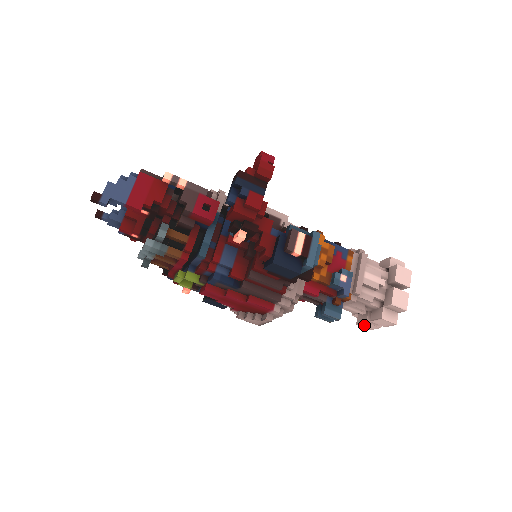
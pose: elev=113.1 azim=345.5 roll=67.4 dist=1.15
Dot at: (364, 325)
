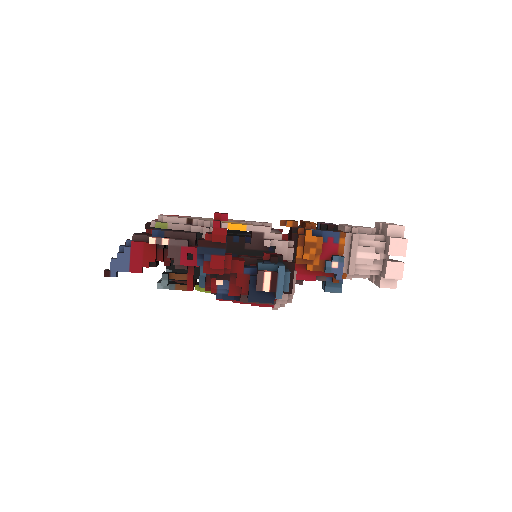
Dot at: occluded
